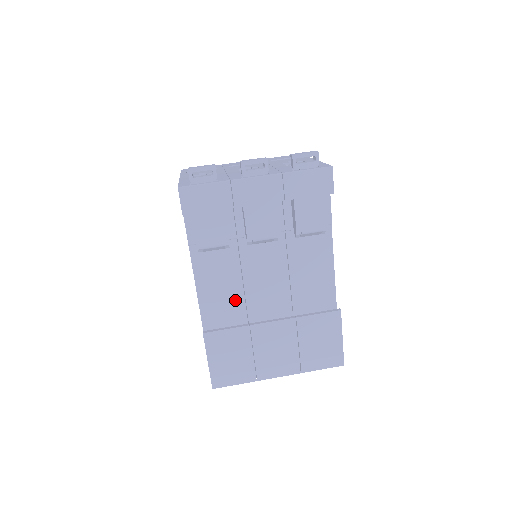
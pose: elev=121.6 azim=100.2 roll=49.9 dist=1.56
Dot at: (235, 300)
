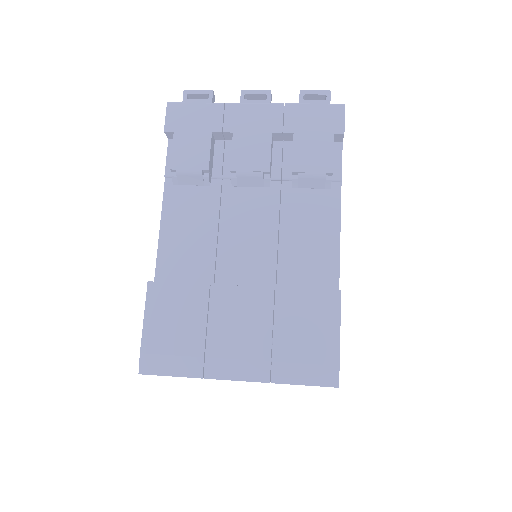
Dot at: (203, 257)
